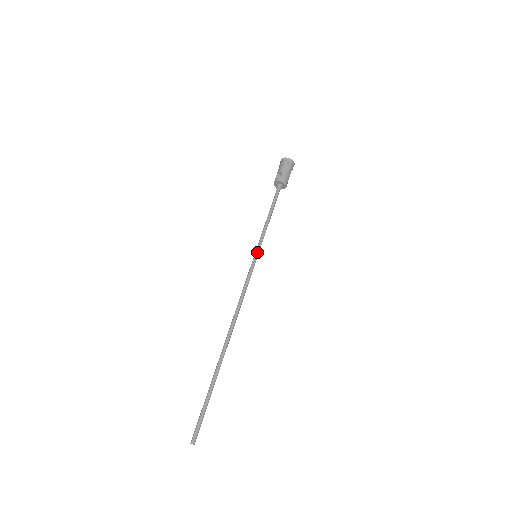
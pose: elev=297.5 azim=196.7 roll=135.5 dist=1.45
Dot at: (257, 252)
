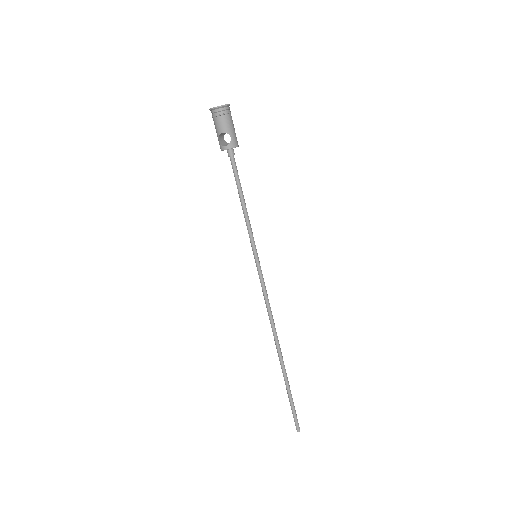
Dot at: (256, 252)
